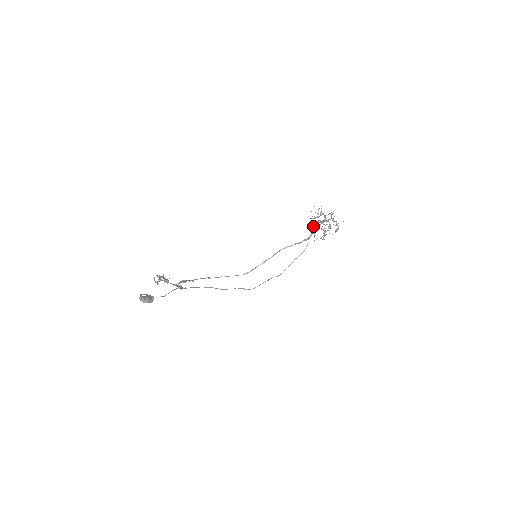
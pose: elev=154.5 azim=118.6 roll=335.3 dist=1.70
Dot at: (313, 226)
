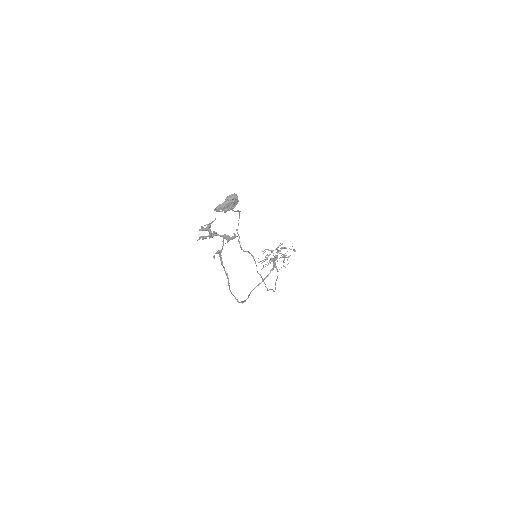
Dot at: (268, 264)
